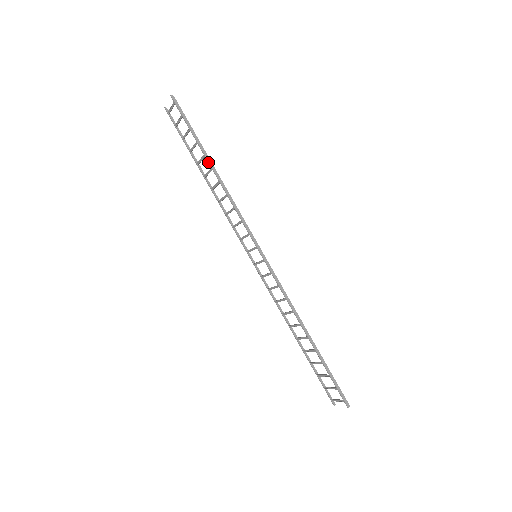
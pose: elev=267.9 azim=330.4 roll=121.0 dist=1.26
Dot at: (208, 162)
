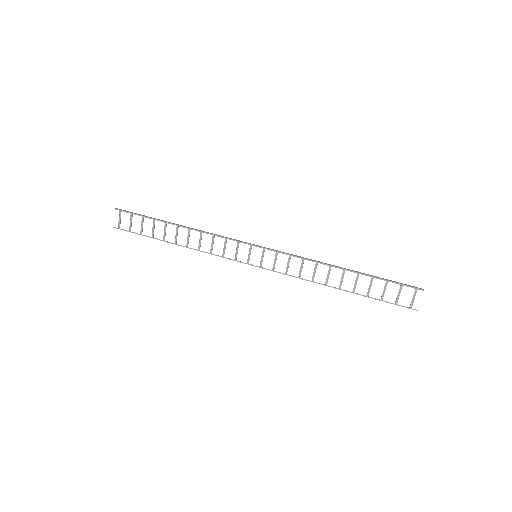
Dot at: occluded
